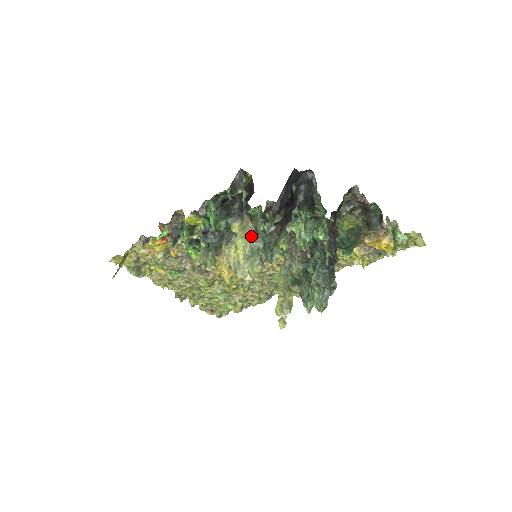
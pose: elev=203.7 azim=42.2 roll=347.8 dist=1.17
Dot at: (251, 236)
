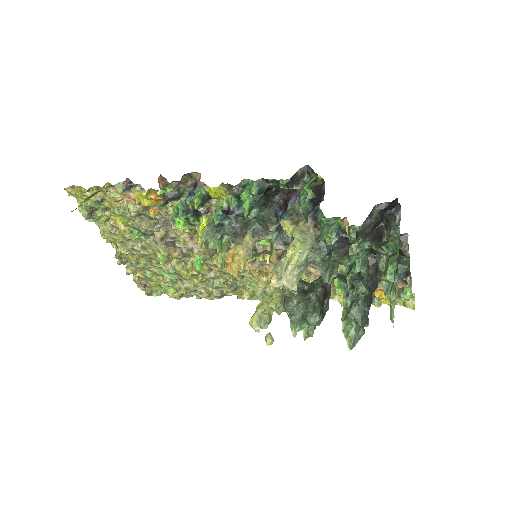
Dot at: (311, 244)
